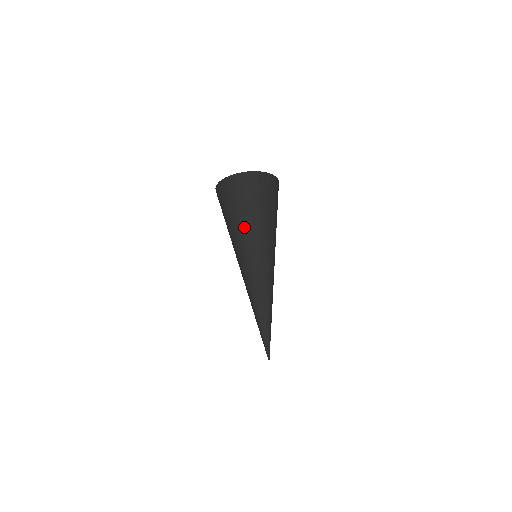
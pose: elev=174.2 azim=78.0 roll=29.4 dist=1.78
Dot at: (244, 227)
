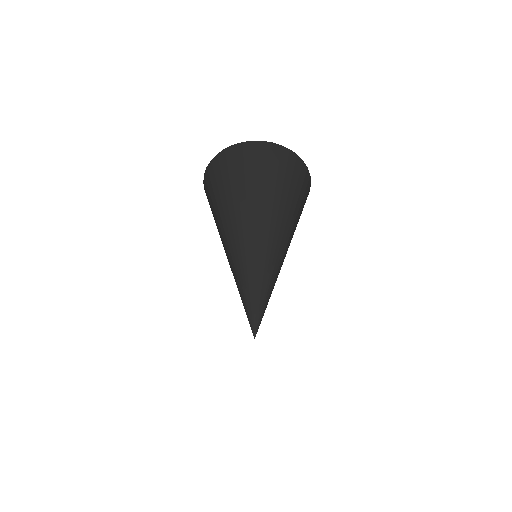
Dot at: (234, 216)
